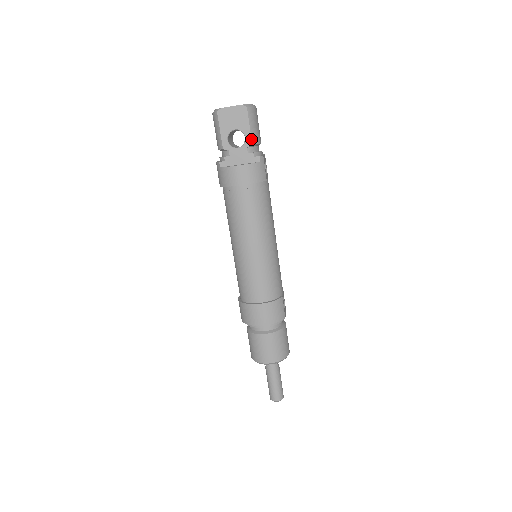
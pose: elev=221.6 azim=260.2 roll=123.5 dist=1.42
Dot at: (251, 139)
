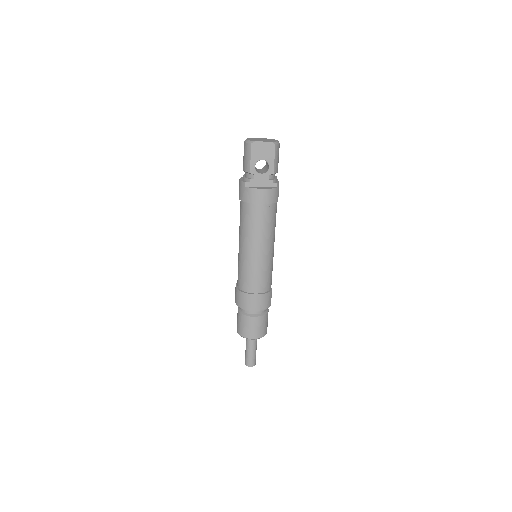
Dot at: (273, 169)
